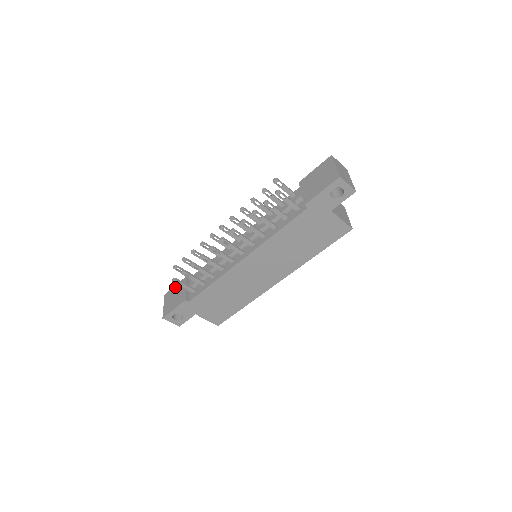
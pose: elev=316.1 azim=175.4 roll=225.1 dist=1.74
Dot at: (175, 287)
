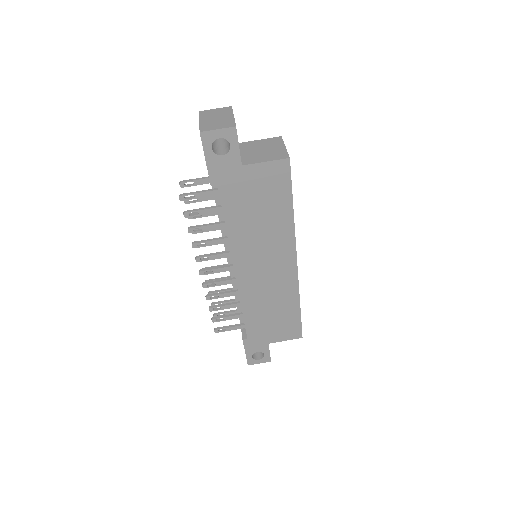
Dot at: occluded
